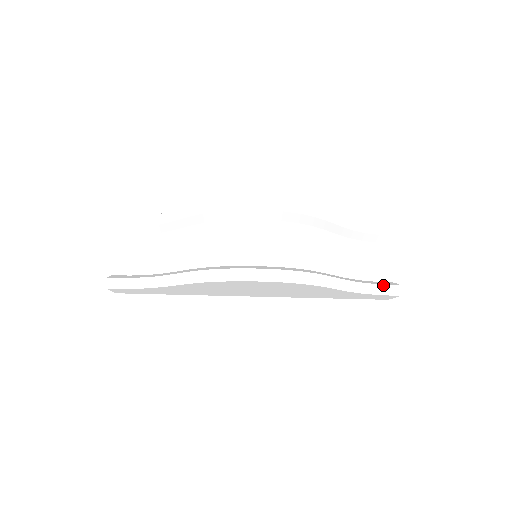
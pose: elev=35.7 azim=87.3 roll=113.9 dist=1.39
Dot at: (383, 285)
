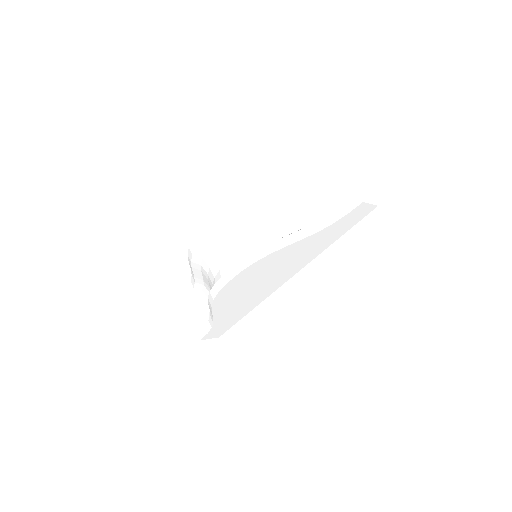
Dot at: (344, 205)
